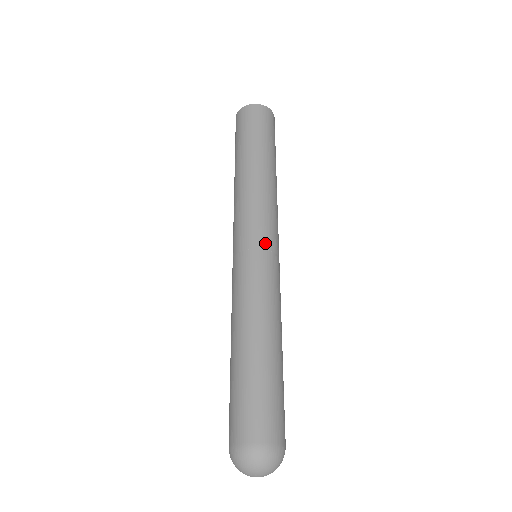
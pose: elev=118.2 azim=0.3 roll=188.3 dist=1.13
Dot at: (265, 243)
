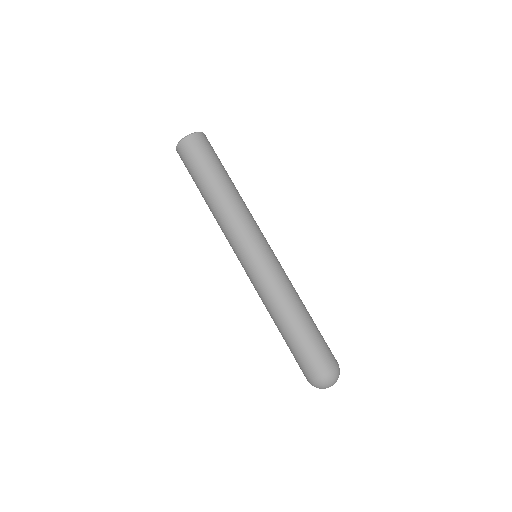
Dot at: (254, 252)
